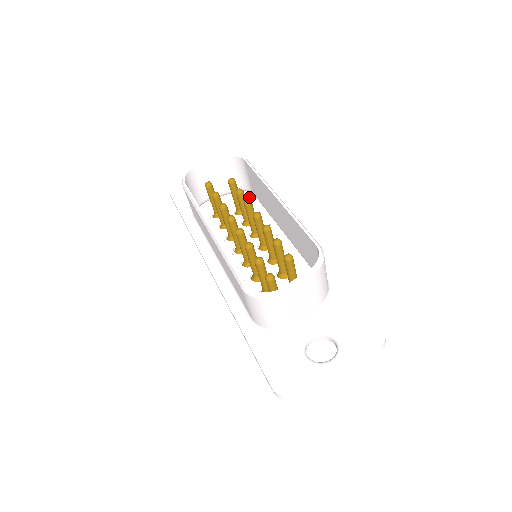
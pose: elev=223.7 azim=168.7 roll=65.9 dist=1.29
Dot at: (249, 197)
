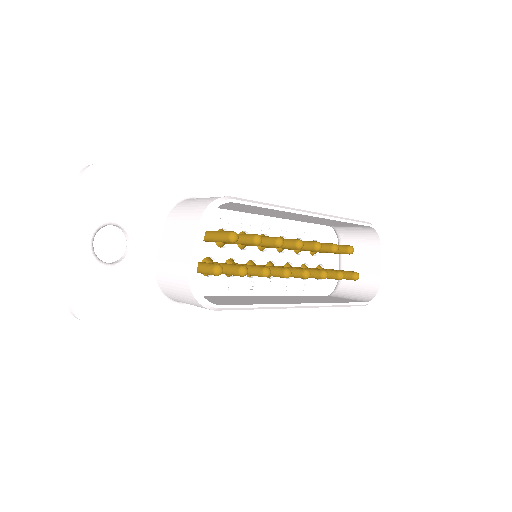
Dot at: occluded
